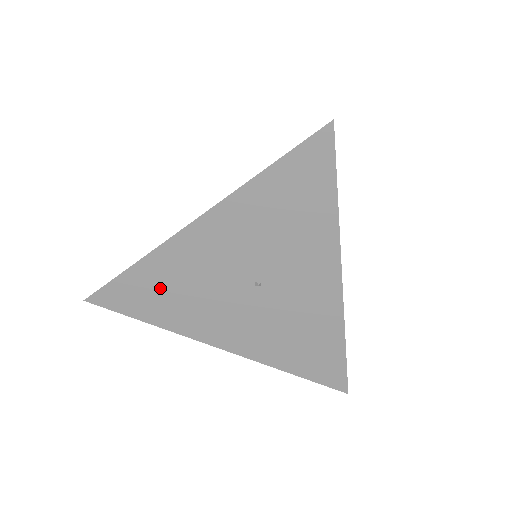
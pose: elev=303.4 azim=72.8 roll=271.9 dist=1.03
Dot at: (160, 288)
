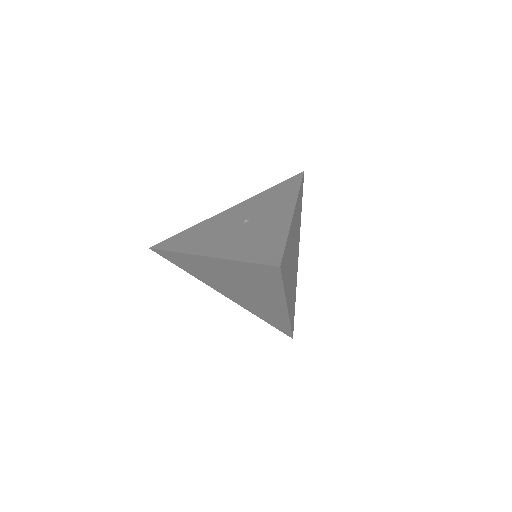
Dot at: (193, 235)
